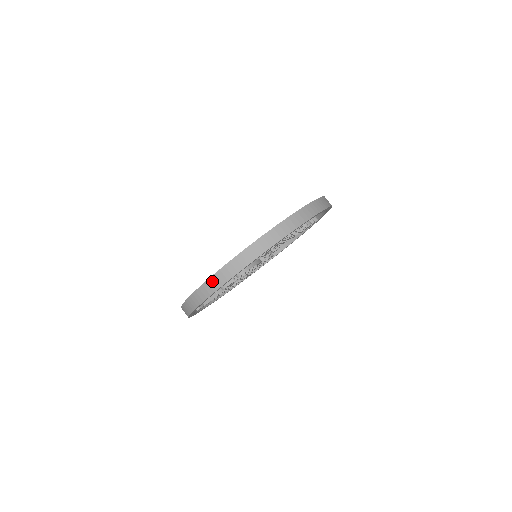
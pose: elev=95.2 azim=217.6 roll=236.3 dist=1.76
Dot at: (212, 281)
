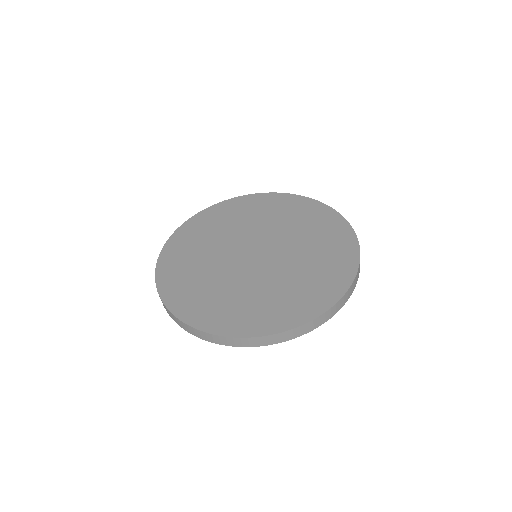
Dot at: (211, 337)
